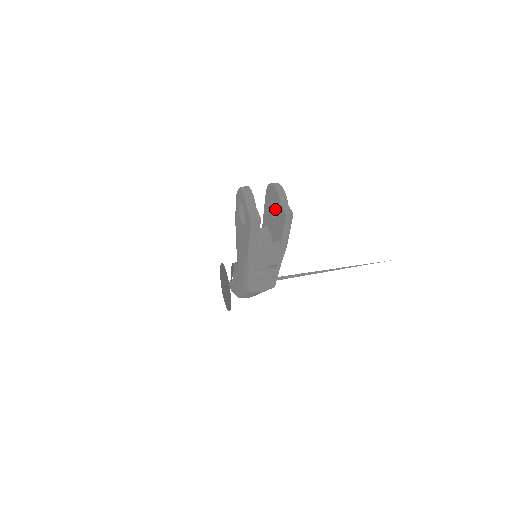
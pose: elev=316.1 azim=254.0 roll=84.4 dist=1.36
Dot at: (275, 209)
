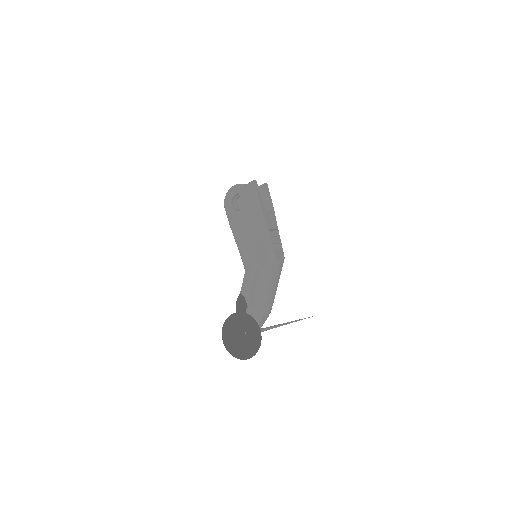
Dot at: occluded
